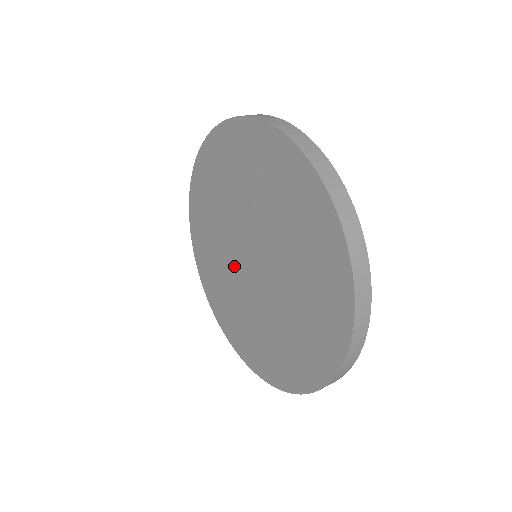
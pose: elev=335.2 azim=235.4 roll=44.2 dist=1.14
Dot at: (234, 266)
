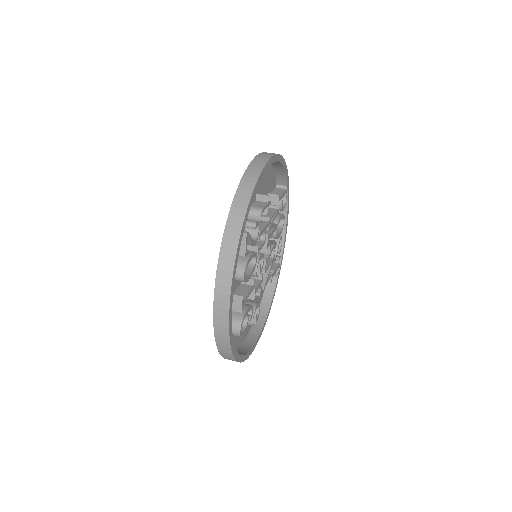
Dot at: occluded
